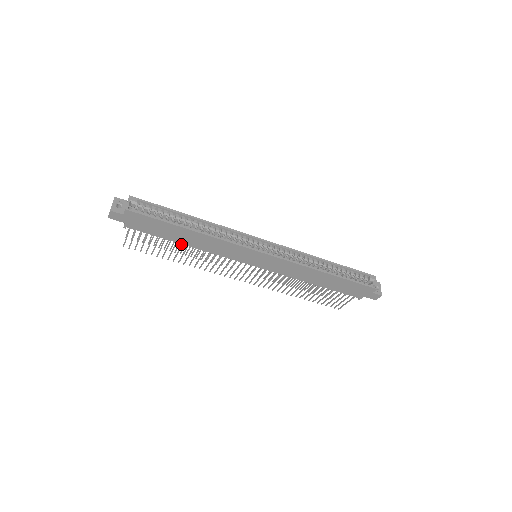
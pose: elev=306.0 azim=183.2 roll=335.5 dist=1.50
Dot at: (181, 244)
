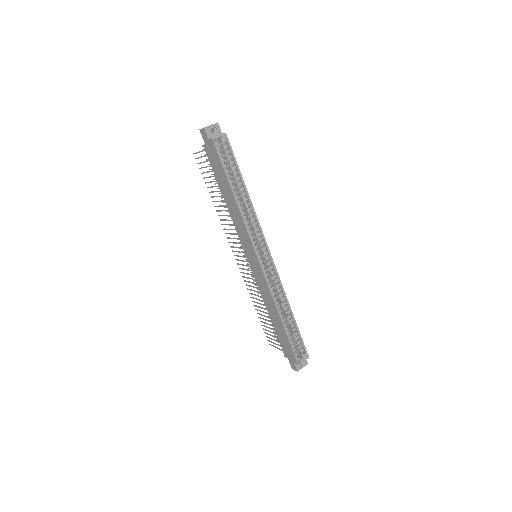
Dot at: occluded
